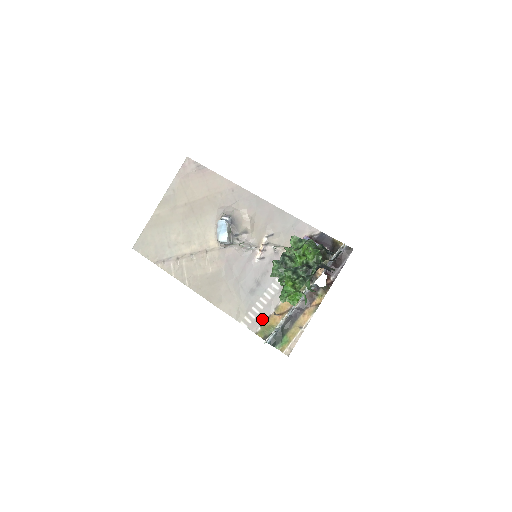
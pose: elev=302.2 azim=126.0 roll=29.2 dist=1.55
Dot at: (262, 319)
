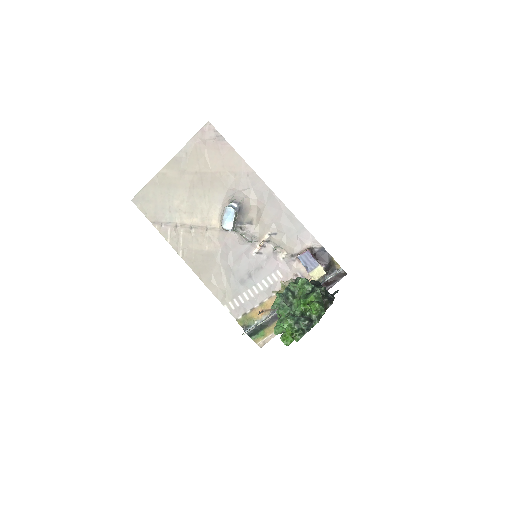
Dot at: (245, 309)
